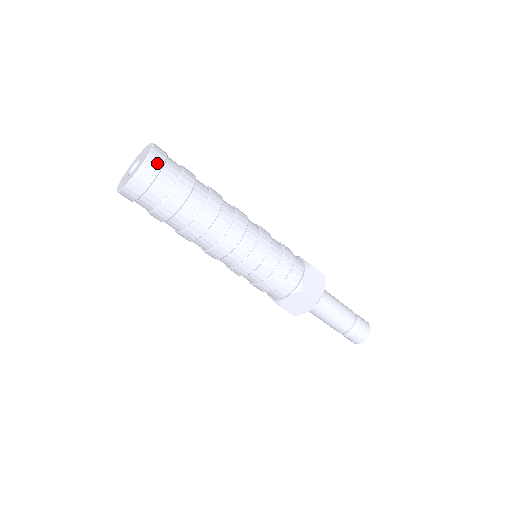
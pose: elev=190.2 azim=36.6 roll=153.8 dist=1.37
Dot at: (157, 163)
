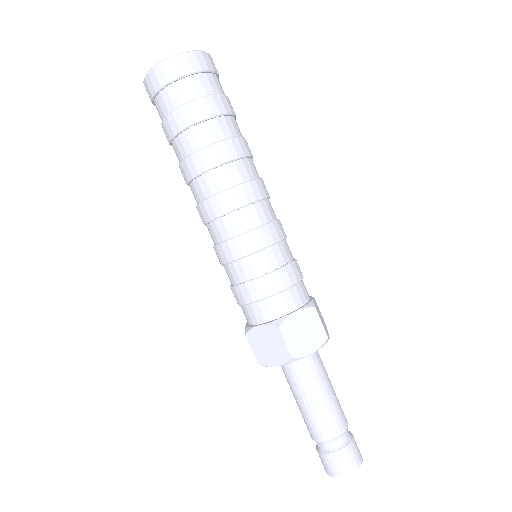
Dot at: (193, 64)
